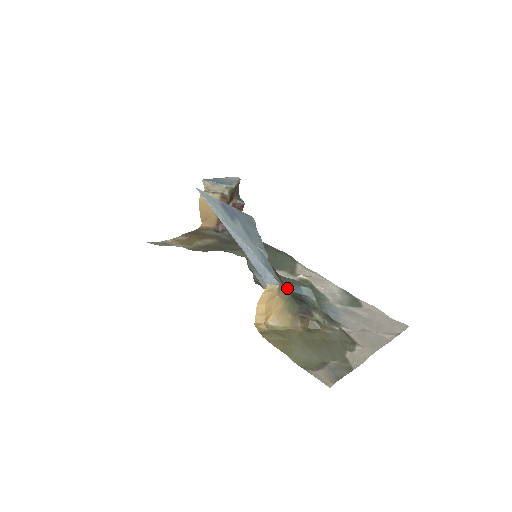
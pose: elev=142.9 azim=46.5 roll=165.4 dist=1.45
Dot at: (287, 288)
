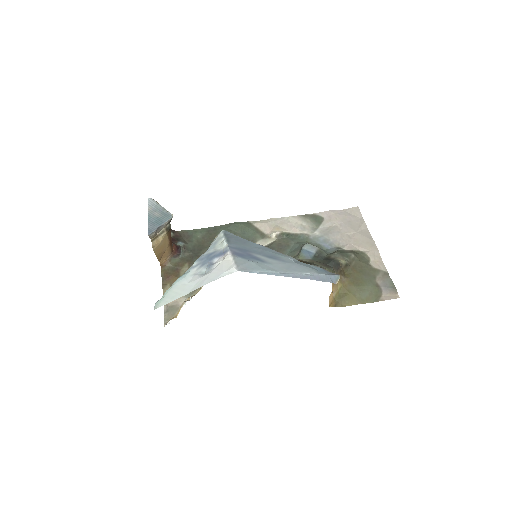
Dot at: (316, 264)
